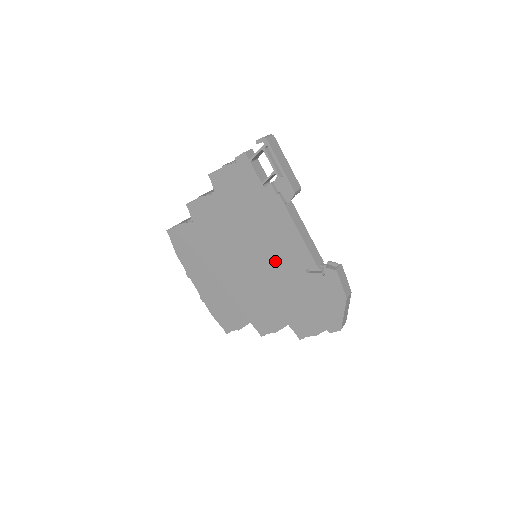
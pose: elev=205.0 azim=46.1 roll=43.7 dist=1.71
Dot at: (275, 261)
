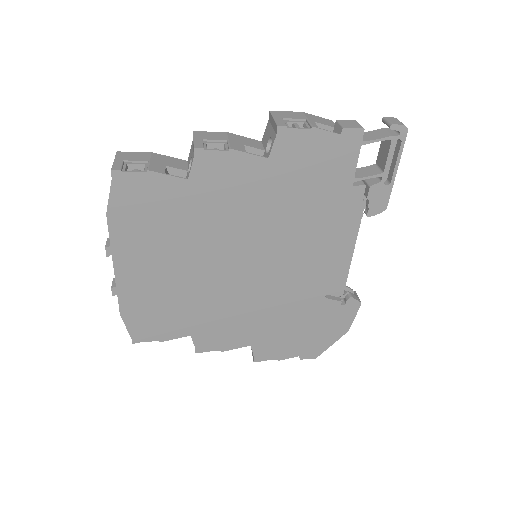
Dot at: (293, 275)
